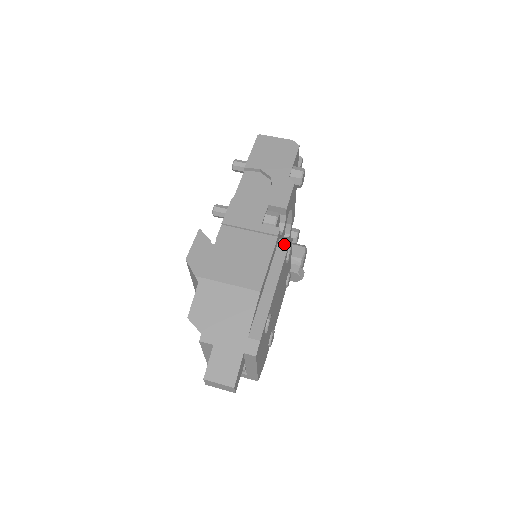
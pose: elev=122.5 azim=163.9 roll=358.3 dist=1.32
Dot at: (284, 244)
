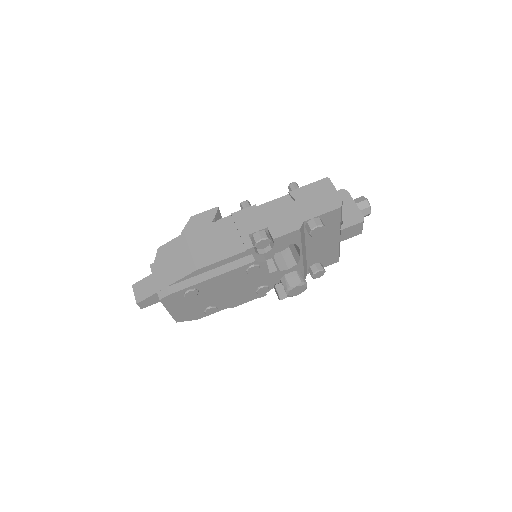
Dot at: (250, 259)
